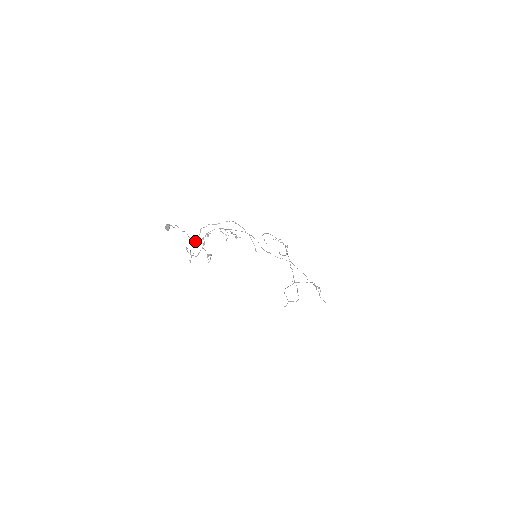
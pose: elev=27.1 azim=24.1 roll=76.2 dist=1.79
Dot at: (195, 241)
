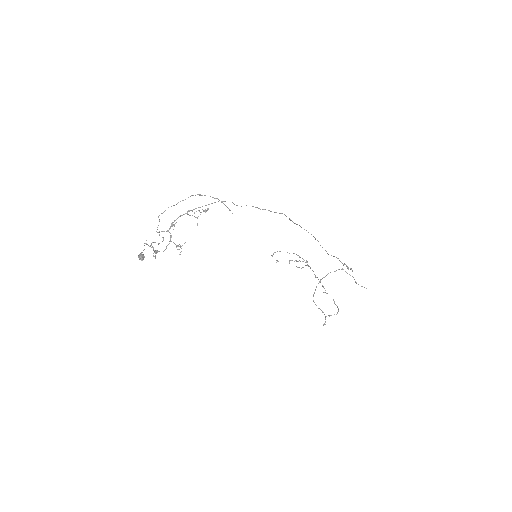
Dot at: (162, 241)
